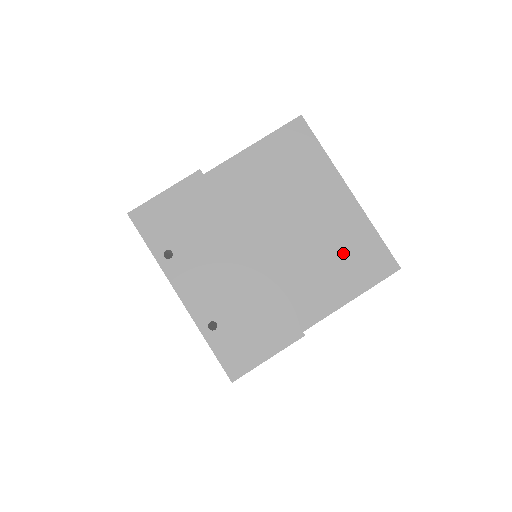
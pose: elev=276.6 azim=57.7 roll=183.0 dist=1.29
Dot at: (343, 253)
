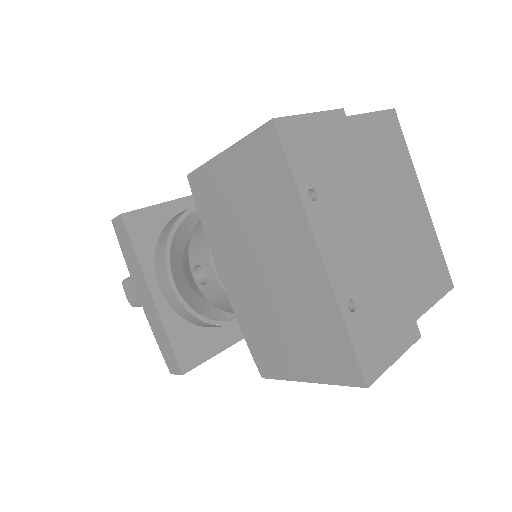
Dot at: (422, 258)
